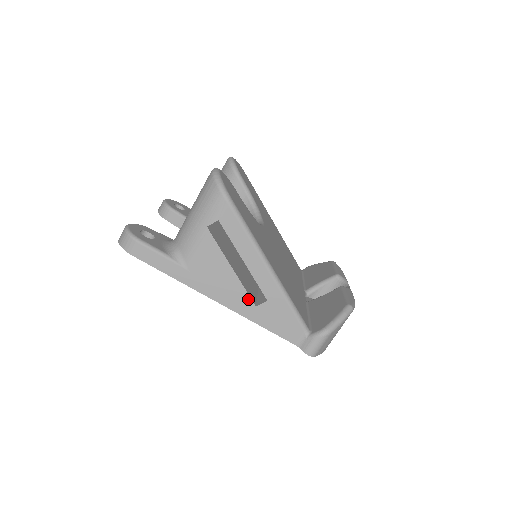
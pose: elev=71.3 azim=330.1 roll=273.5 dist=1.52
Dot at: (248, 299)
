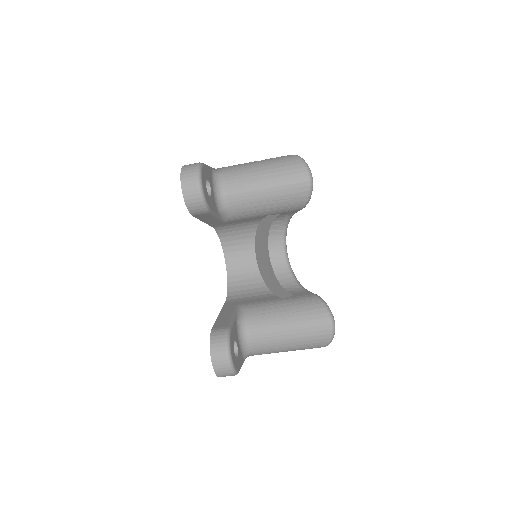
Dot at: occluded
